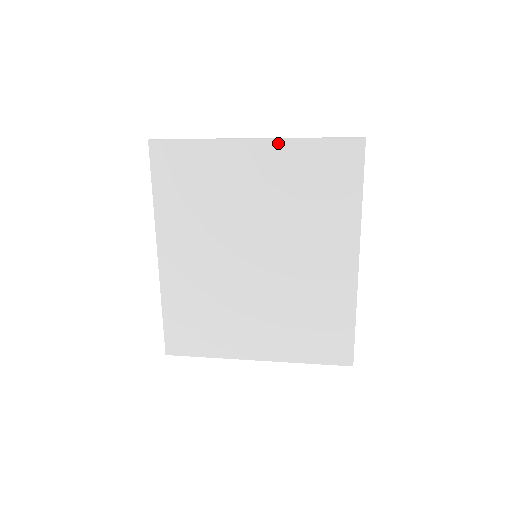
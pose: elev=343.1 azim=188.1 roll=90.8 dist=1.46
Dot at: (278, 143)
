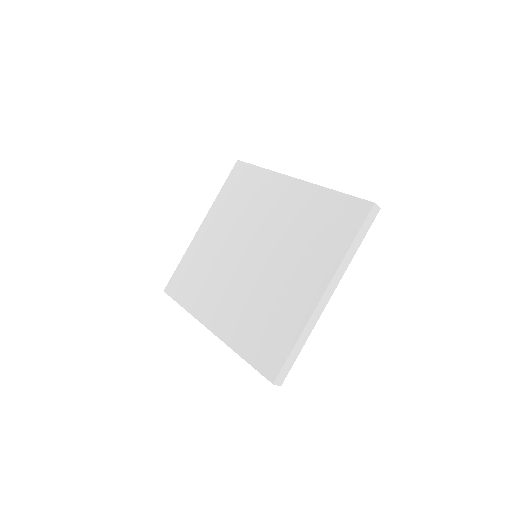
Dot at: (211, 211)
